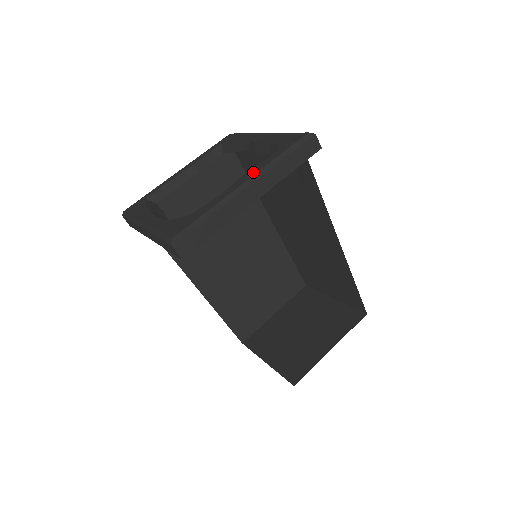
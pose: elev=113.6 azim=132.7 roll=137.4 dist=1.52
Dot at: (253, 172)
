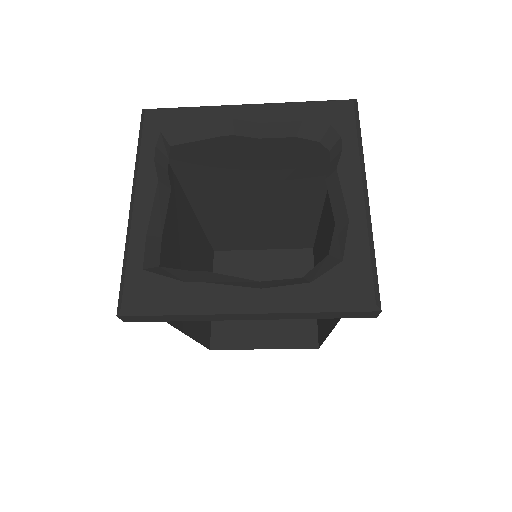
Dot at: (353, 173)
